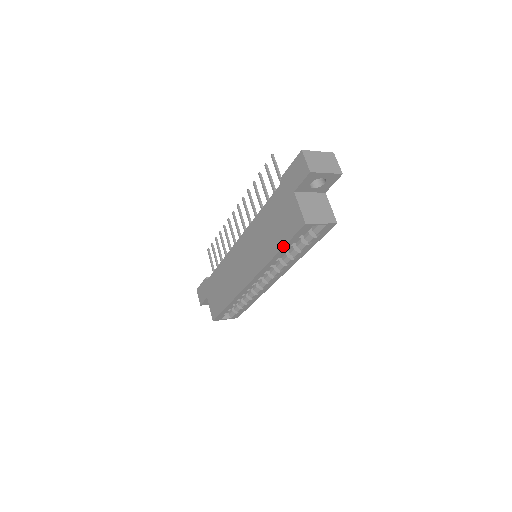
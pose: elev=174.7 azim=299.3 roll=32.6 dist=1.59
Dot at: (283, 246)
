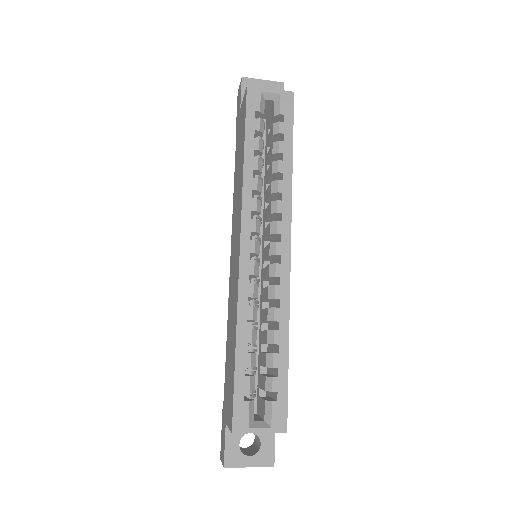
Dot at: (244, 139)
